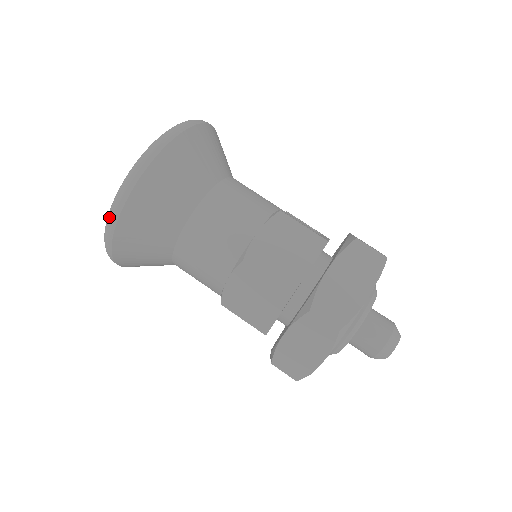
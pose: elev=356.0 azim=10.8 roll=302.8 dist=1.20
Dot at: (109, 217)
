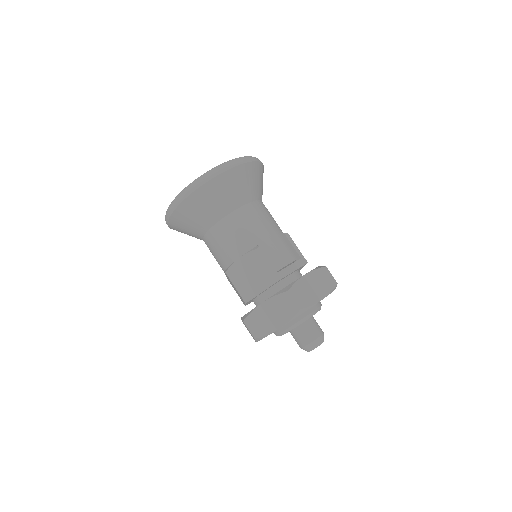
Dot at: (165, 219)
